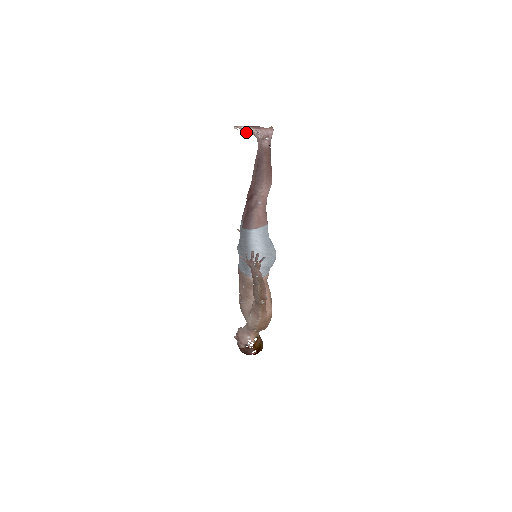
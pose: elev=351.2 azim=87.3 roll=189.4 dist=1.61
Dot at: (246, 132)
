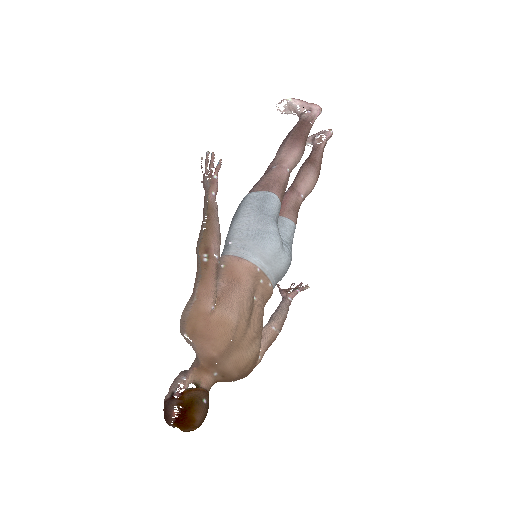
Dot at: (288, 111)
